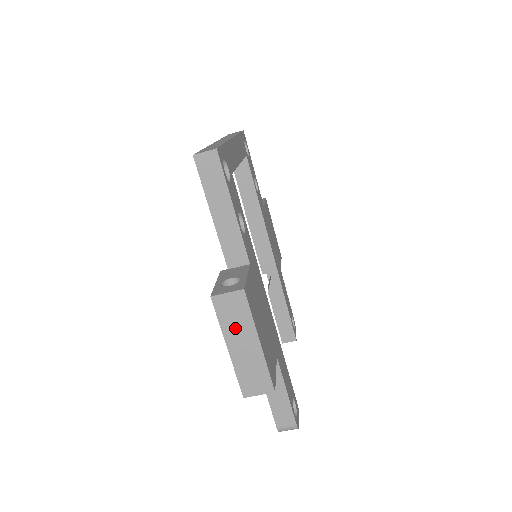
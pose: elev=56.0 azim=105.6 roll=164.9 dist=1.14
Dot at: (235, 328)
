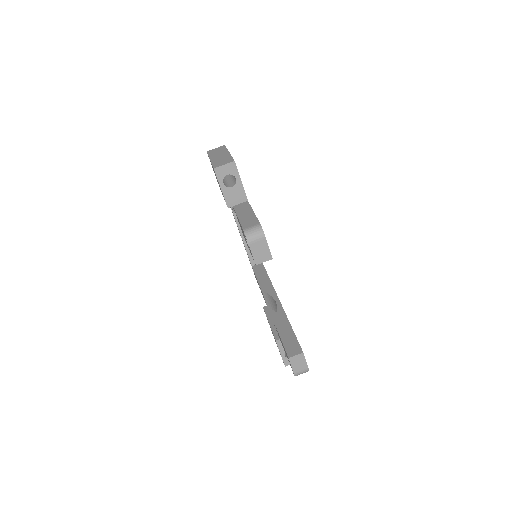
Dot at: (216, 154)
